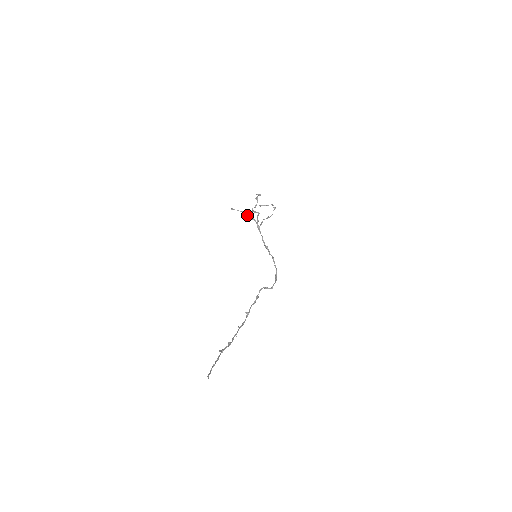
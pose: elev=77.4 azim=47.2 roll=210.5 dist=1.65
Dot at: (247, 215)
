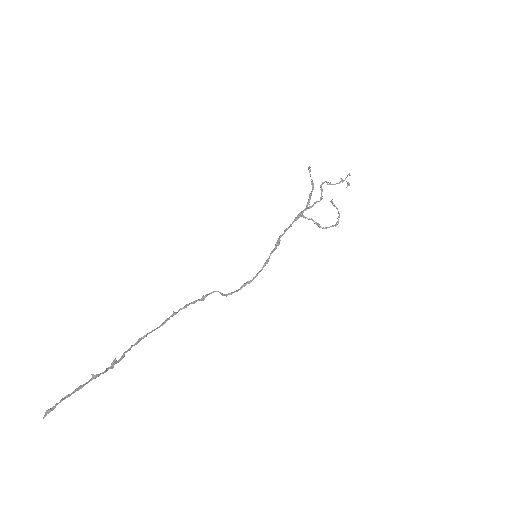
Dot at: (310, 193)
